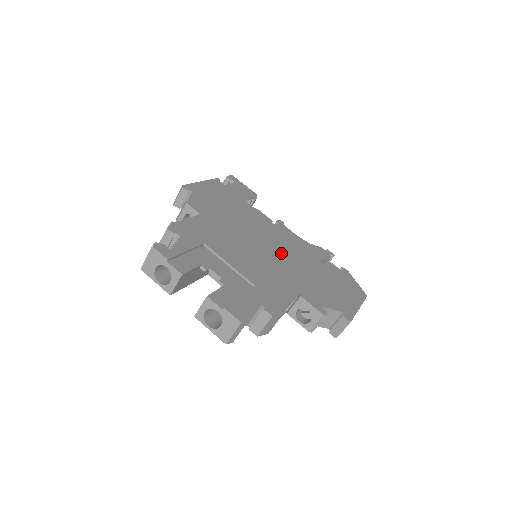
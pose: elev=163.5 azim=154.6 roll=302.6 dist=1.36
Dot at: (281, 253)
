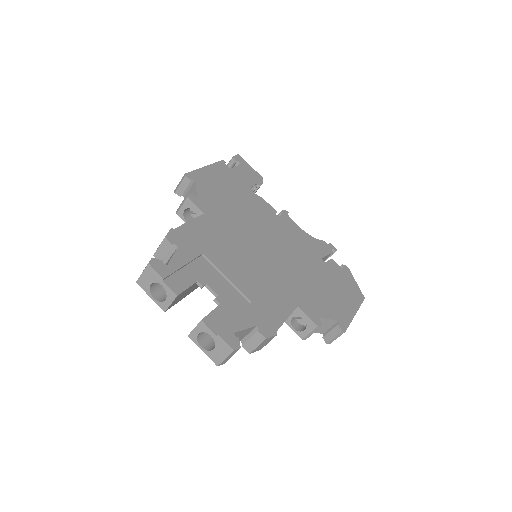
Dot at: (282, 253)
